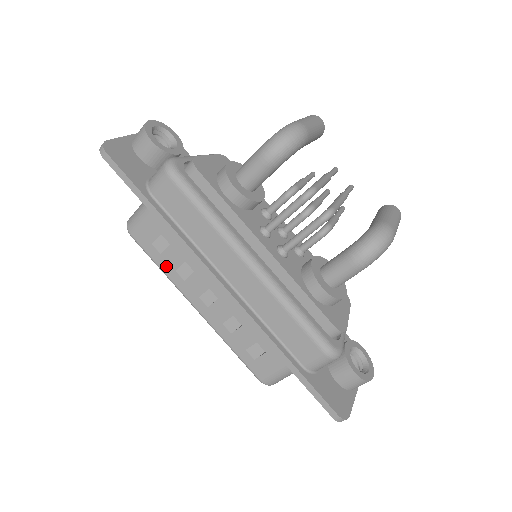
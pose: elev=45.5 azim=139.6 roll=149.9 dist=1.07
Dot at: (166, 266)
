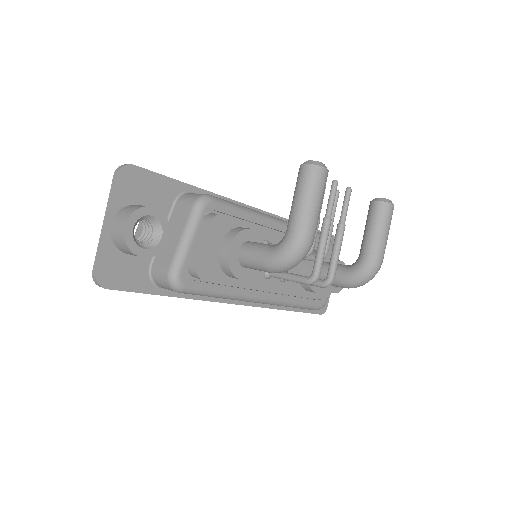
Dot at: occluded
